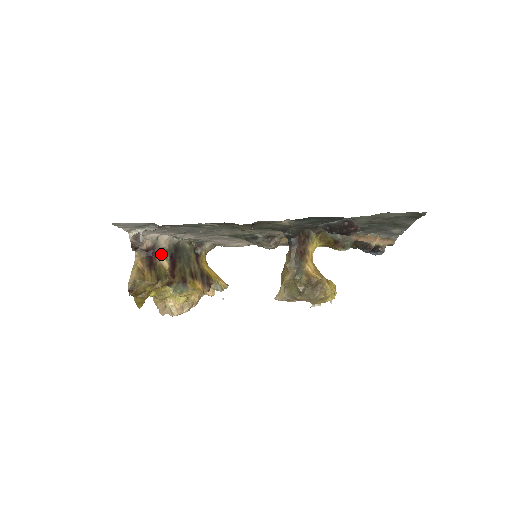
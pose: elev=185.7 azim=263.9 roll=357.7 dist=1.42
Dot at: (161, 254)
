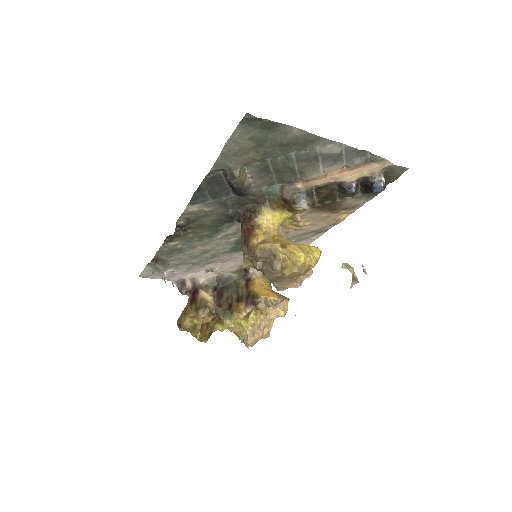
Dot at: (202, 289)
